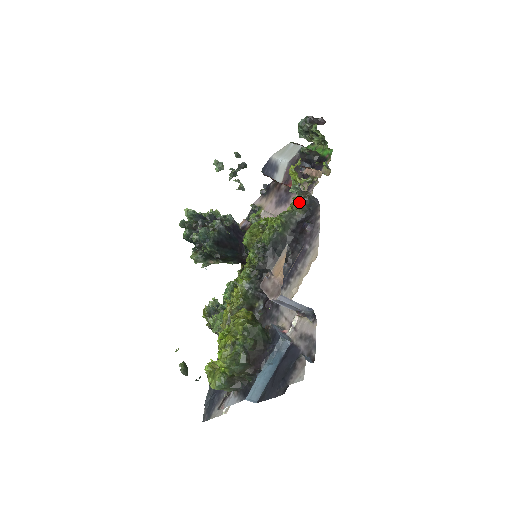
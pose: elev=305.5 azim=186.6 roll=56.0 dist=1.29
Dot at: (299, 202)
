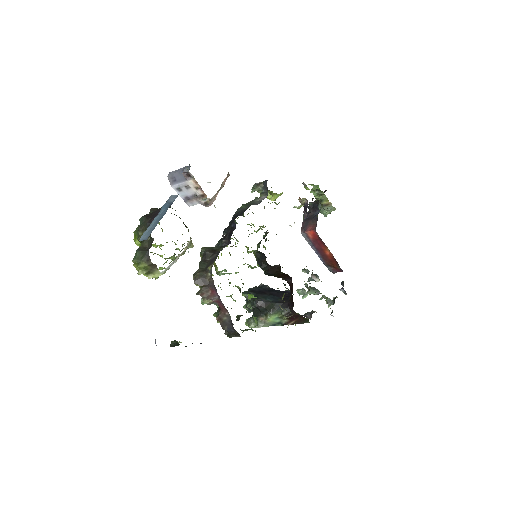
Dot at: occluded
